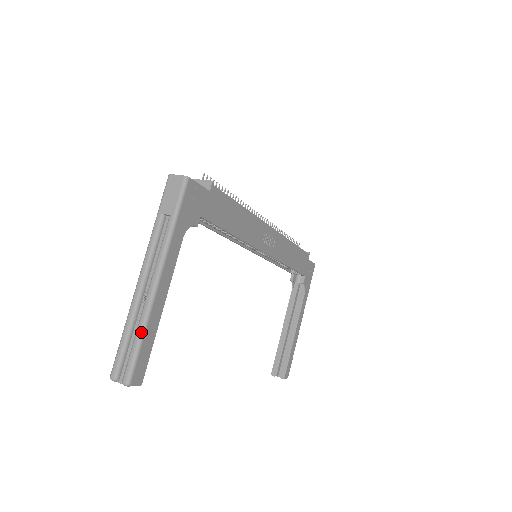
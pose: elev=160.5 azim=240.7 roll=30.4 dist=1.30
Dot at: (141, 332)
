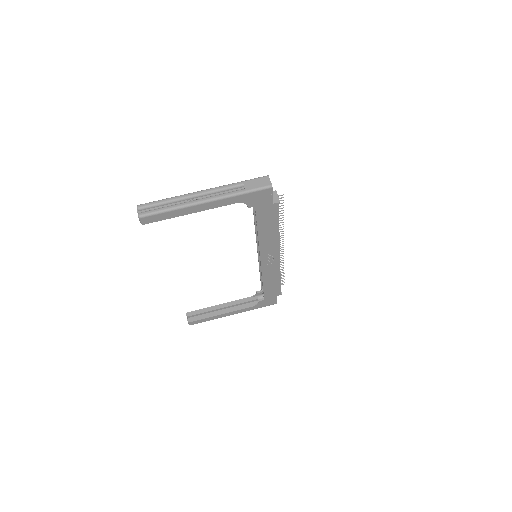
Dot at: (171, 208)
